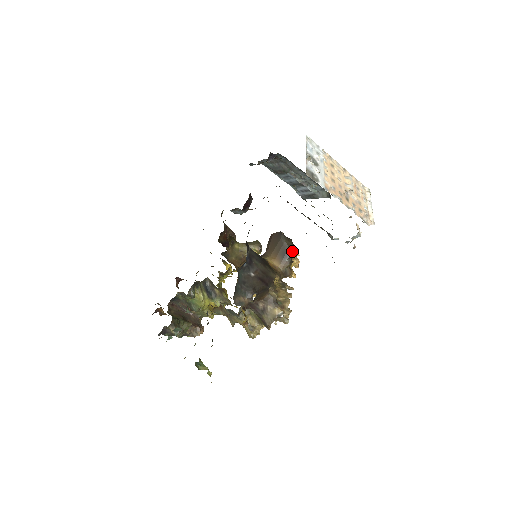
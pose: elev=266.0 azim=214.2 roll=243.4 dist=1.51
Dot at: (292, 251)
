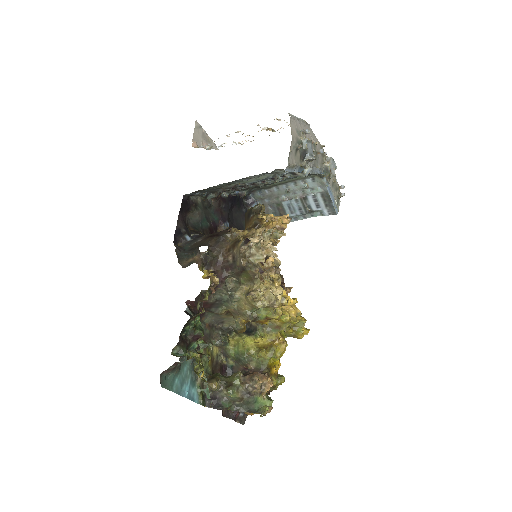
Dot at: (253, 208)
